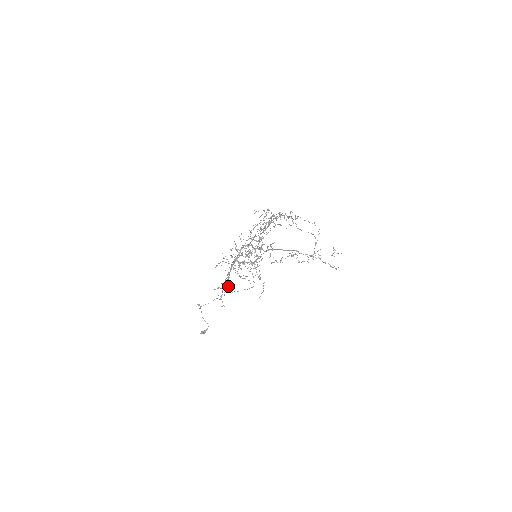
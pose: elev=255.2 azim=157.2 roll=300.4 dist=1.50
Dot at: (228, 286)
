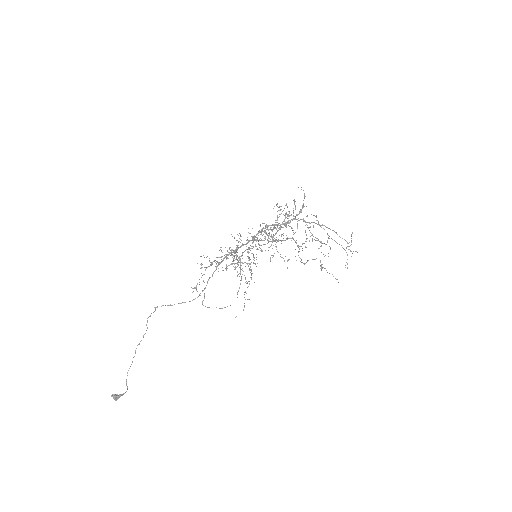
Dot at: occluded
